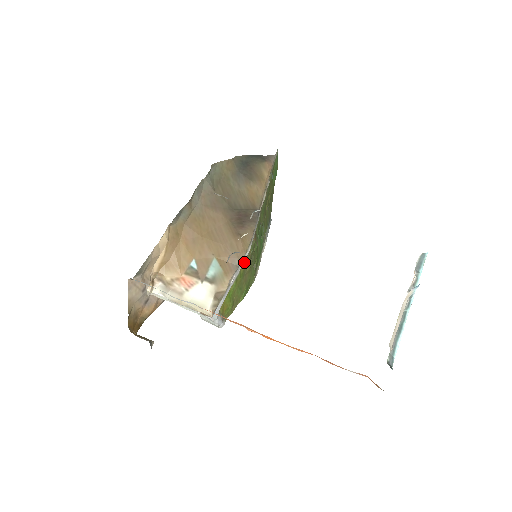
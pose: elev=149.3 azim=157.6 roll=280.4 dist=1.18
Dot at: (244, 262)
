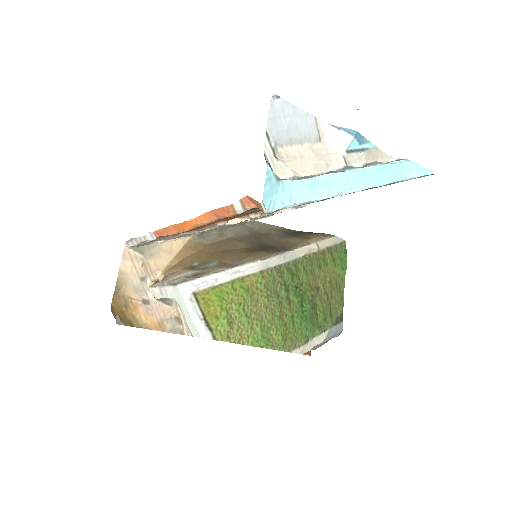
Dot at: (251, 277)
